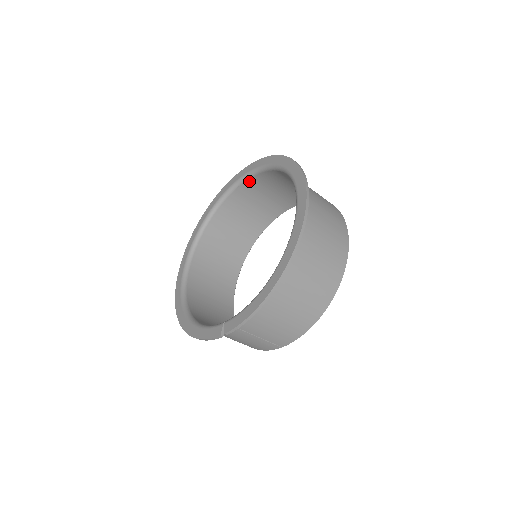
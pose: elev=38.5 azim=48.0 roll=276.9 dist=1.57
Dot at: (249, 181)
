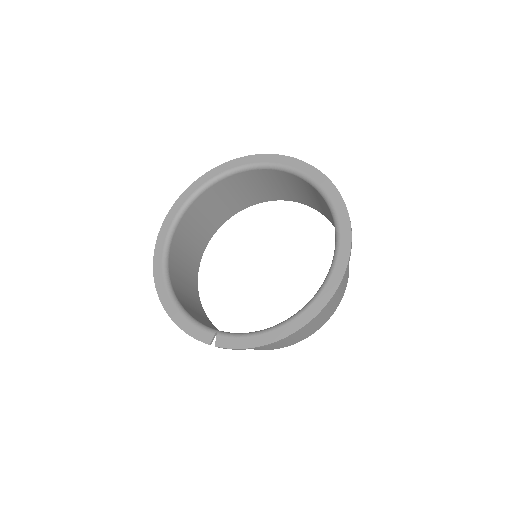
Dot at: (279, 172)
